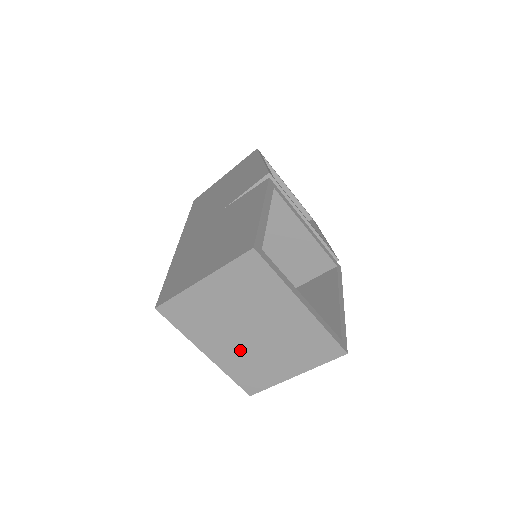
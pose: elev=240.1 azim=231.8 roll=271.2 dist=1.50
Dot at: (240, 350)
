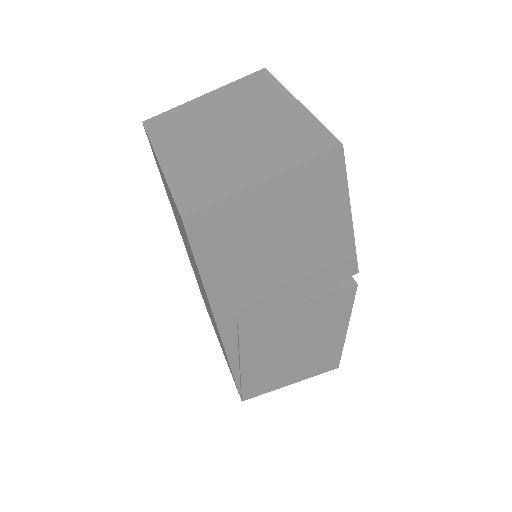
Dot at: (205, 154)
